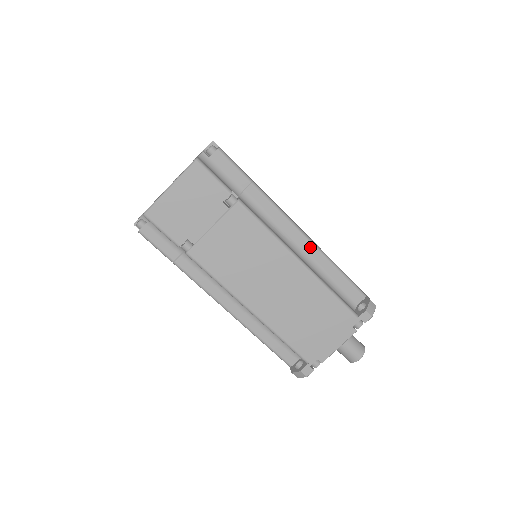
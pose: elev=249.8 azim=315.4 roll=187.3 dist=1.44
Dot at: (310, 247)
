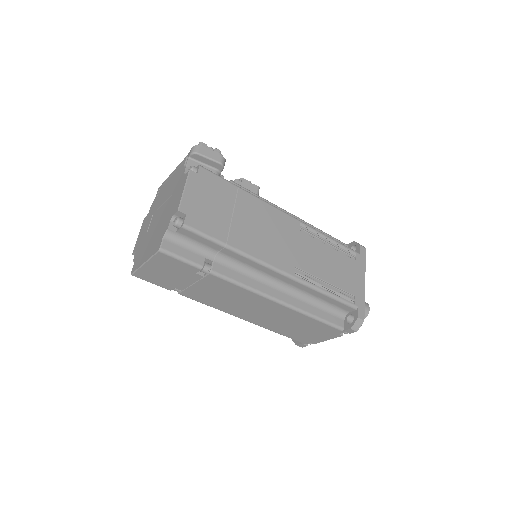
Dot at: (296, 283)
